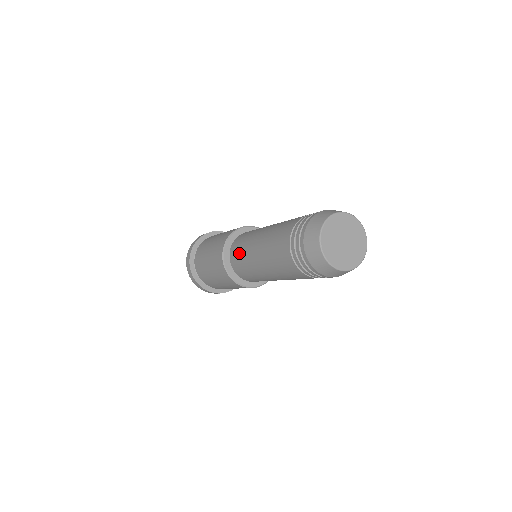
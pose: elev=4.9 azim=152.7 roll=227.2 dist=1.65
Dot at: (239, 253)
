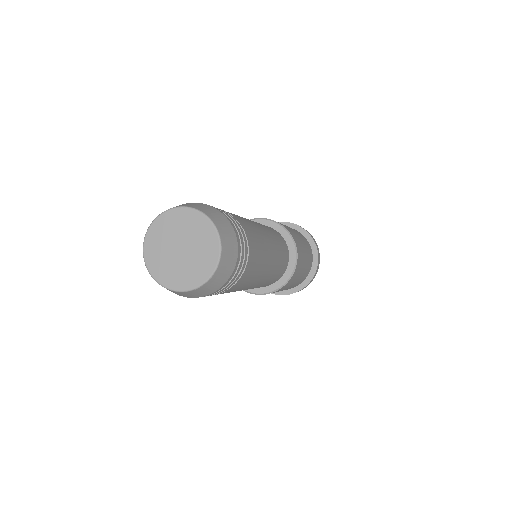
Dot at: occluded
